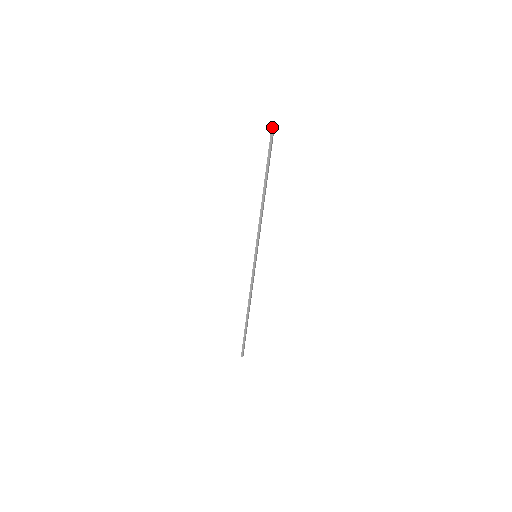
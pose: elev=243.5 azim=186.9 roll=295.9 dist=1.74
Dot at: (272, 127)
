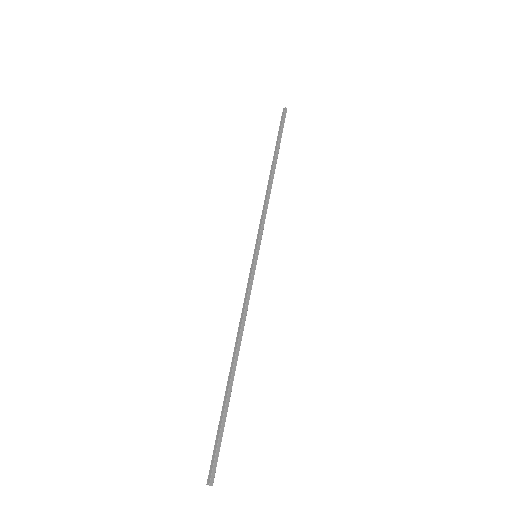
Dot at: (283, 109)
